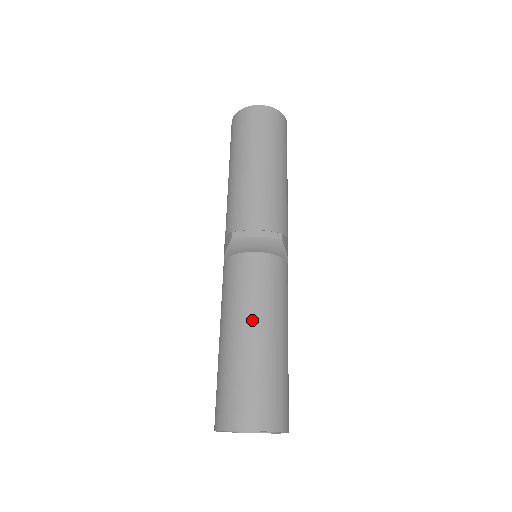
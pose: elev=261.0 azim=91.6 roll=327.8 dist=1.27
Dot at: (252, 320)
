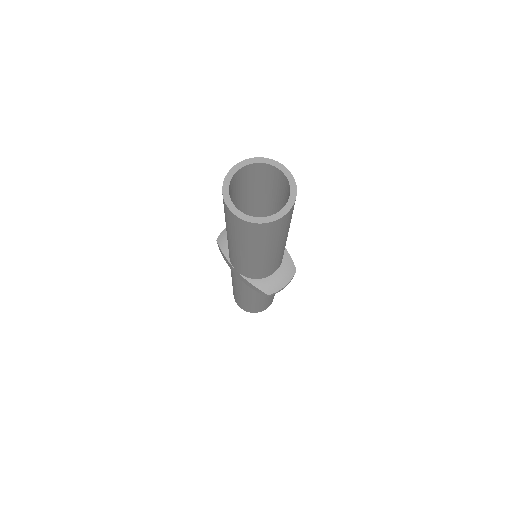
Dot at: occluded
